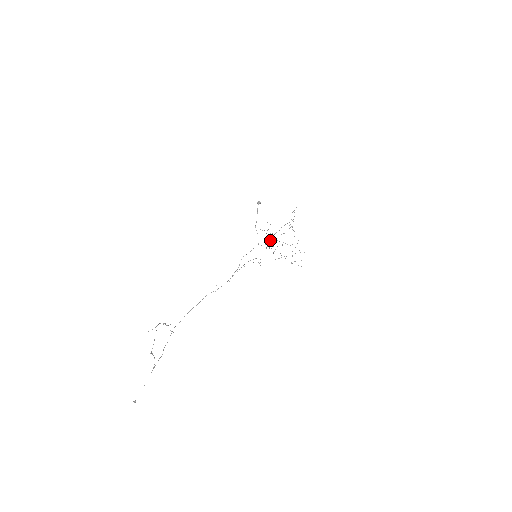
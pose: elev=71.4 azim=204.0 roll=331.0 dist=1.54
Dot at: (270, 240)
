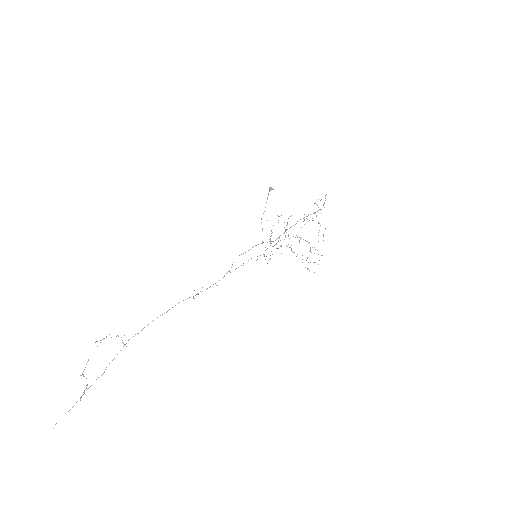
Dot at: occluded
